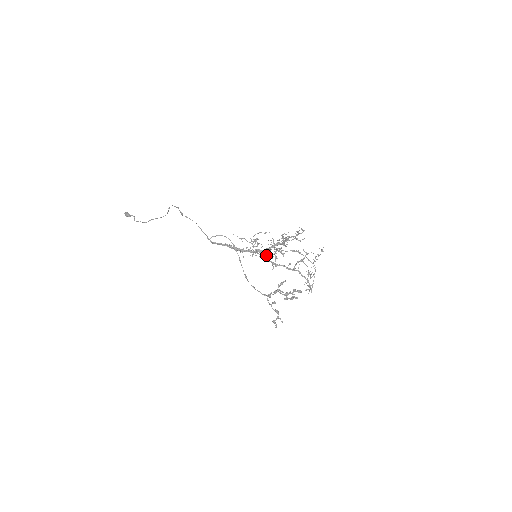
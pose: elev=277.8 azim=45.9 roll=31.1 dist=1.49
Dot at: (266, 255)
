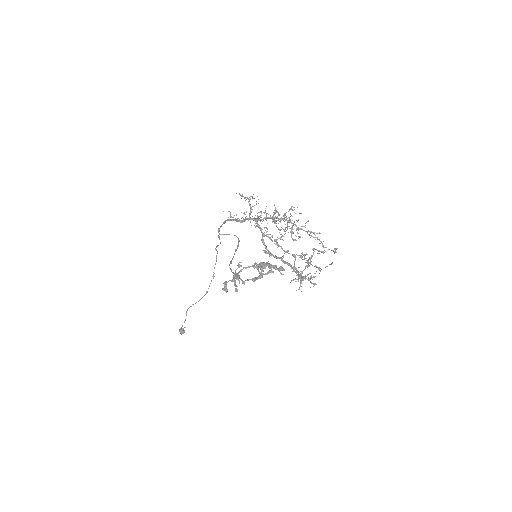
Dot at: (262, 232)
